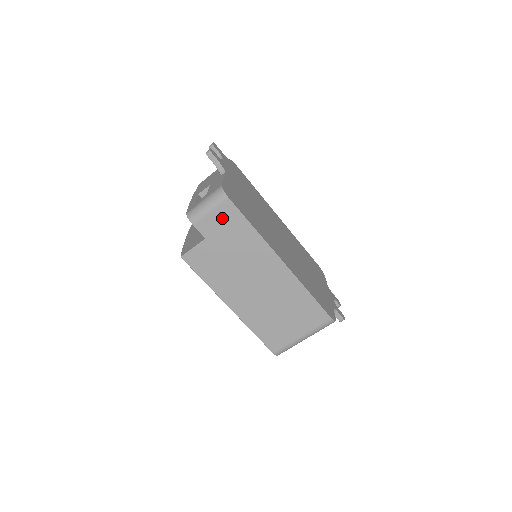
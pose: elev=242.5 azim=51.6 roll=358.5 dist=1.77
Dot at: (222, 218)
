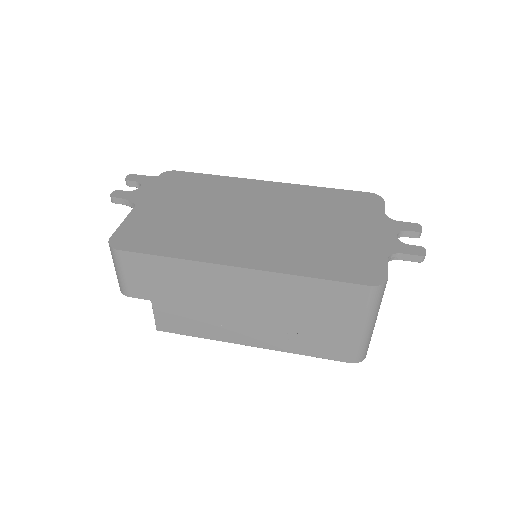
Dot at: (137, 272)
